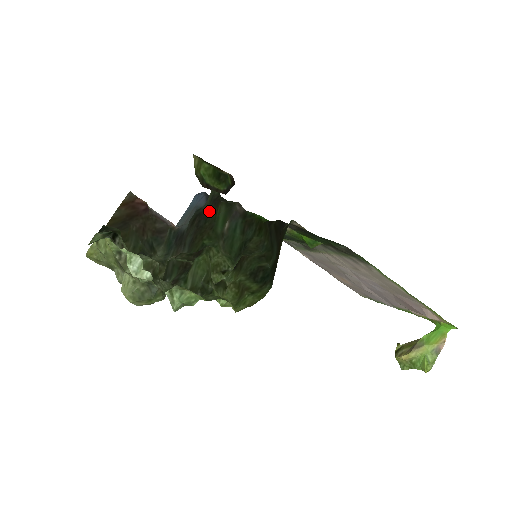
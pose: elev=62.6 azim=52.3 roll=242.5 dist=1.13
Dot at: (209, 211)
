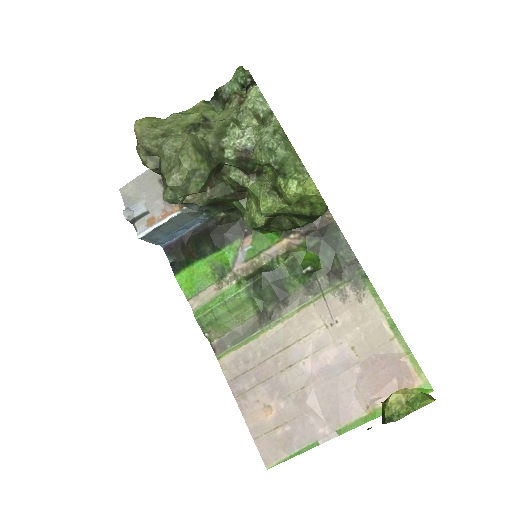
Dot at: (226, 209)
